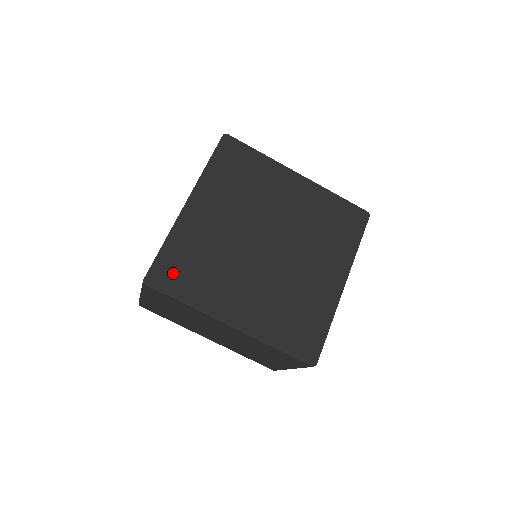
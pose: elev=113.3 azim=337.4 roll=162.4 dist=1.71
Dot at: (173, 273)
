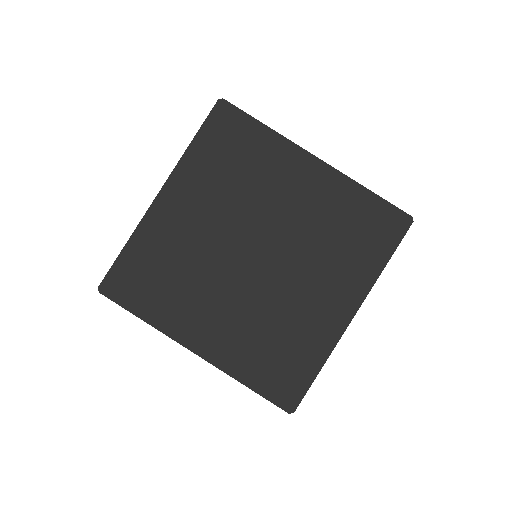
Dot at: (133, 282)
